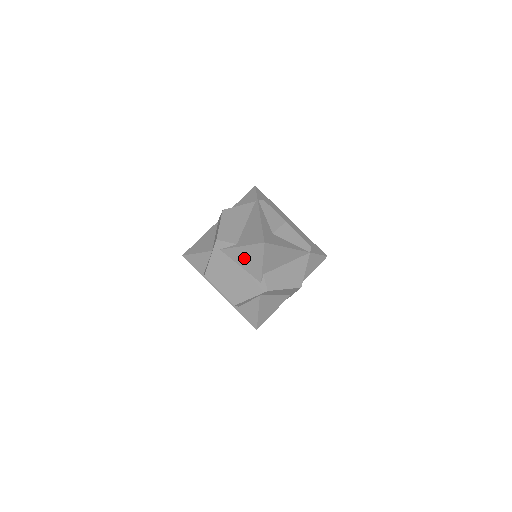
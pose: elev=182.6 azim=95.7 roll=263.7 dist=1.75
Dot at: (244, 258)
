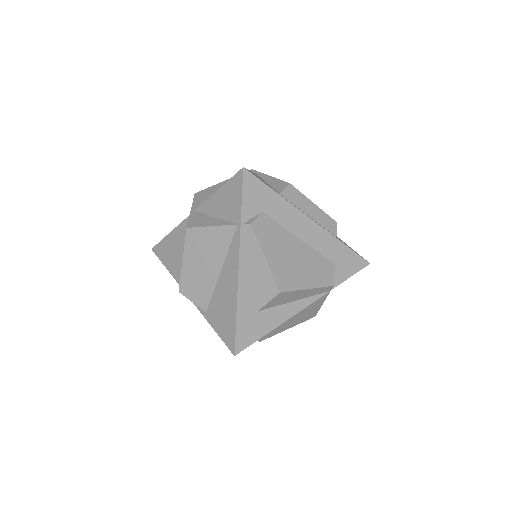
Dot at: occluded
